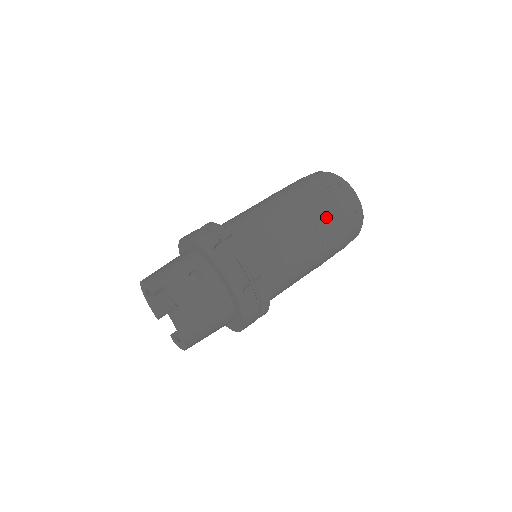
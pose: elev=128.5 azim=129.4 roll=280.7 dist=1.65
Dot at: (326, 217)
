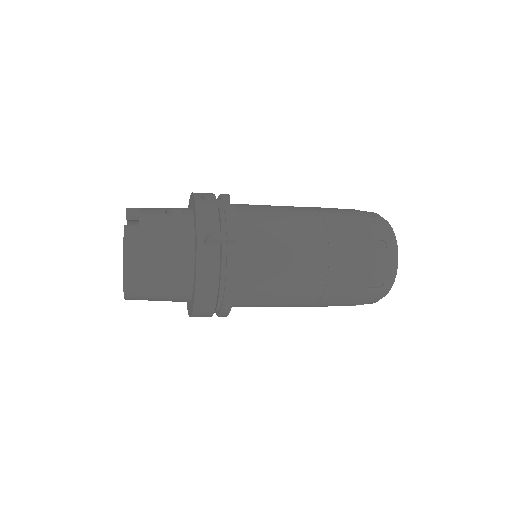
Dot at: (344, 229)
